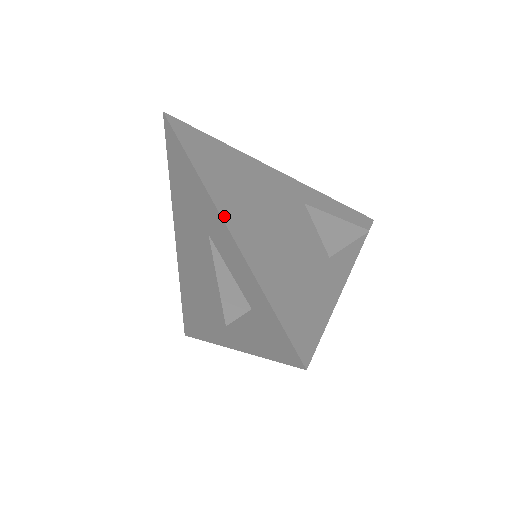
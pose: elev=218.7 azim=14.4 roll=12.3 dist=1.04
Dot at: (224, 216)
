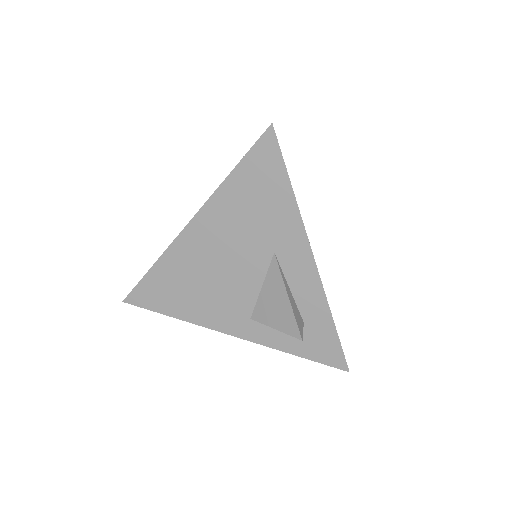
Dot at: occluded
